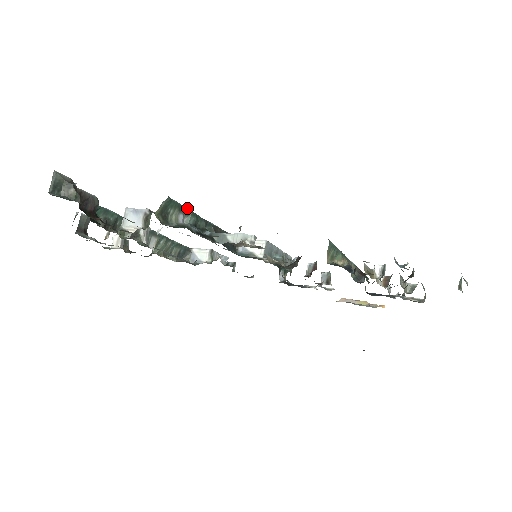
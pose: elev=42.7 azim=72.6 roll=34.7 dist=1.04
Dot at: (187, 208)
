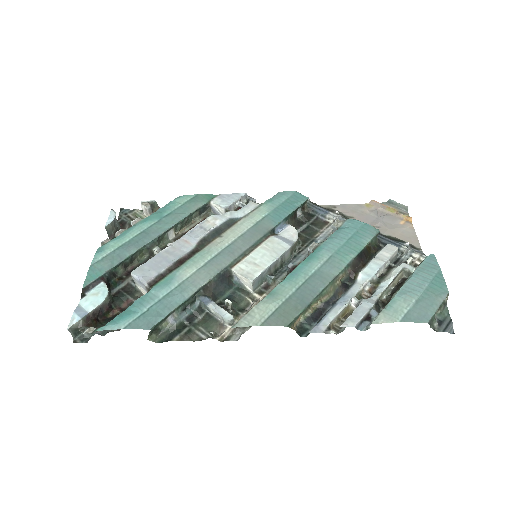
Dot at: (171, 312)
